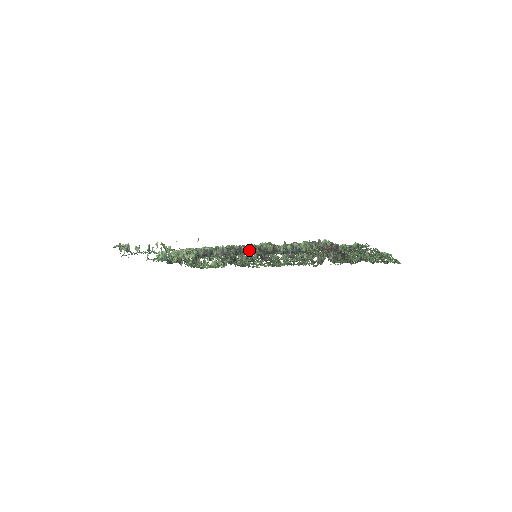
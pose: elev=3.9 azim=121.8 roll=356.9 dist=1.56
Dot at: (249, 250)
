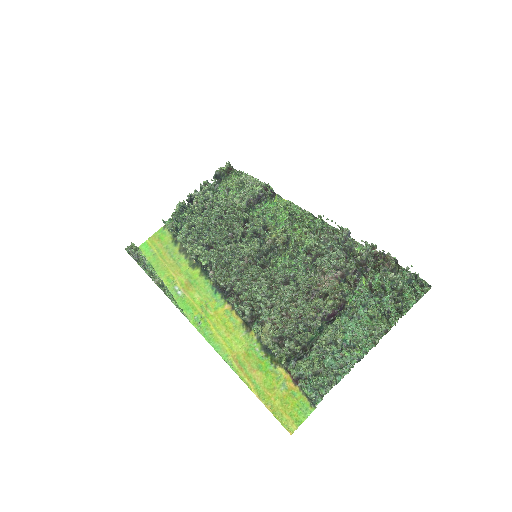
Dot at: (233, 300)
